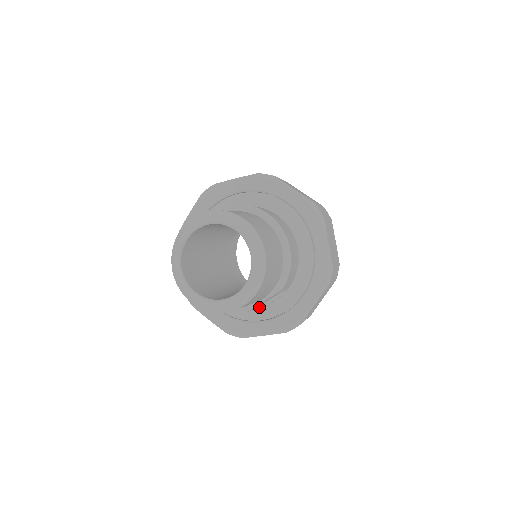
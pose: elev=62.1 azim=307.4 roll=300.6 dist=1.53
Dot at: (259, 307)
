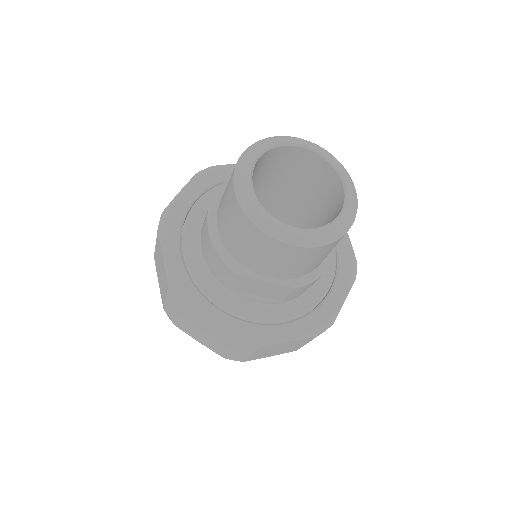
Dot at: (231, 294)
